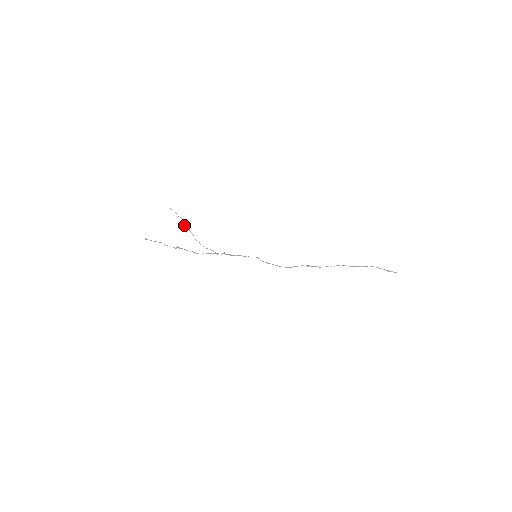
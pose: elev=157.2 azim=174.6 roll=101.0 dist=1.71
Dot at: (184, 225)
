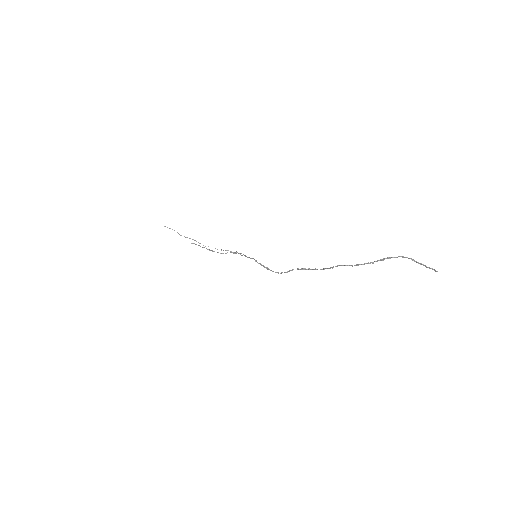
Dot at: (185, 237)
